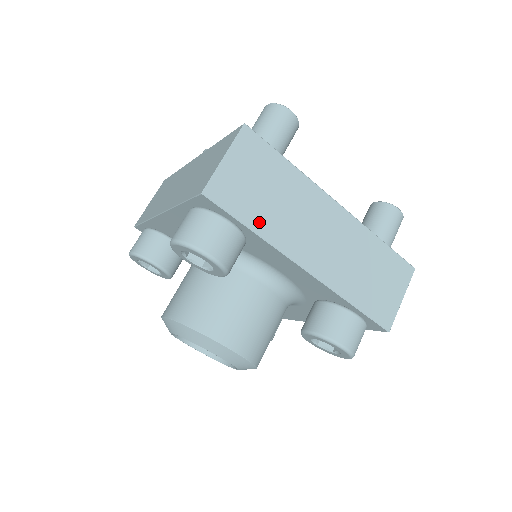
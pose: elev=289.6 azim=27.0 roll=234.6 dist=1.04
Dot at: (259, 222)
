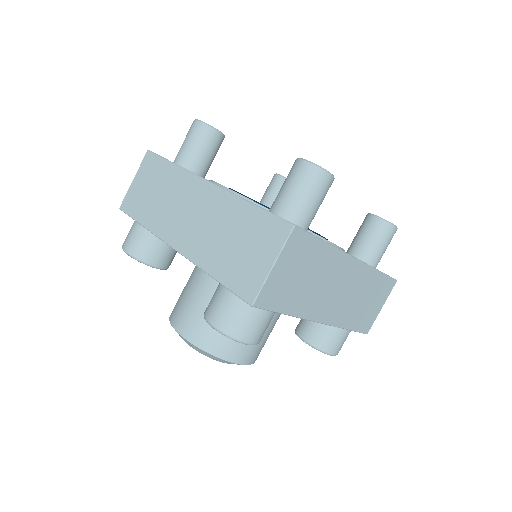
Dot at: (293, 306)
